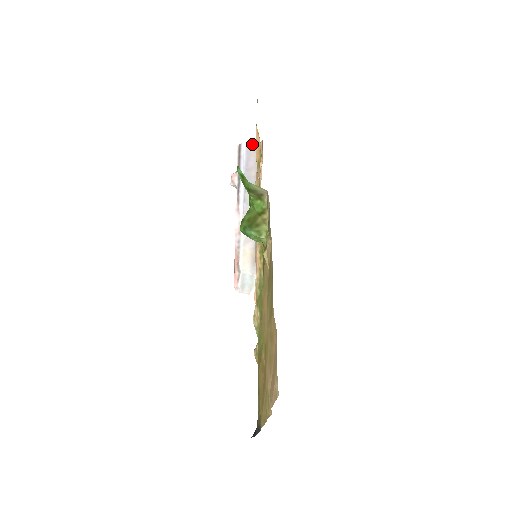
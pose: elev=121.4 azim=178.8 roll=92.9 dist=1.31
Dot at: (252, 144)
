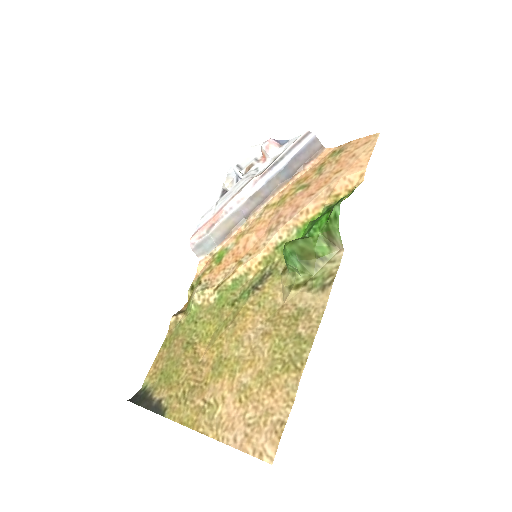
Dot at: (318, 142)
